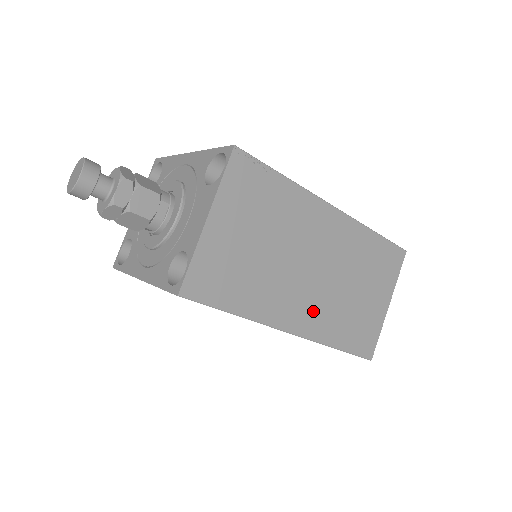
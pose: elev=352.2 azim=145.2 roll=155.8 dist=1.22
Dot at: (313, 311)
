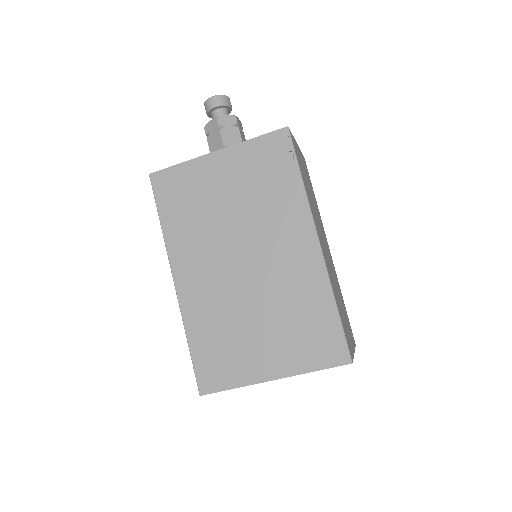
Dot at: (326, 259)
